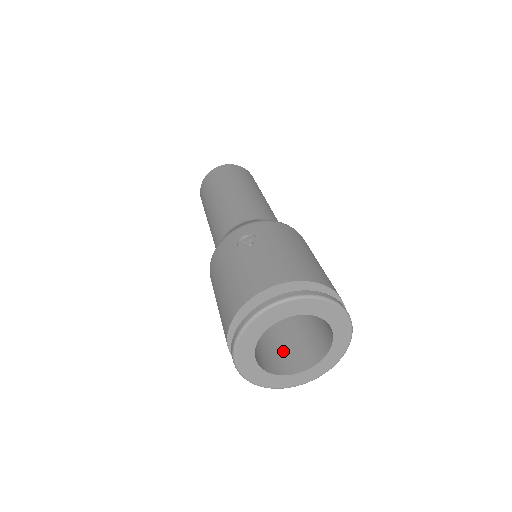
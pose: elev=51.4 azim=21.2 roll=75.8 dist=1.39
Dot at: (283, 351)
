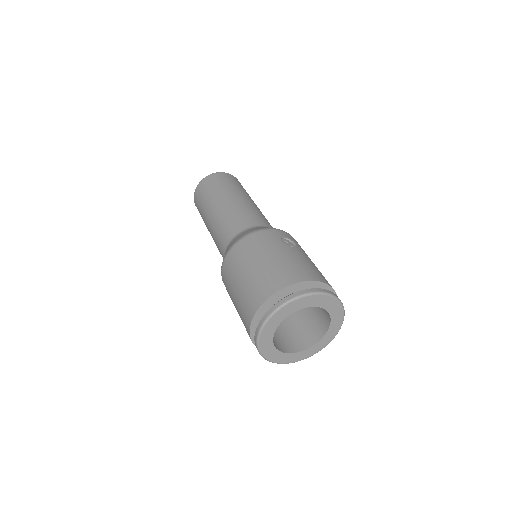
Dot at: occluded
